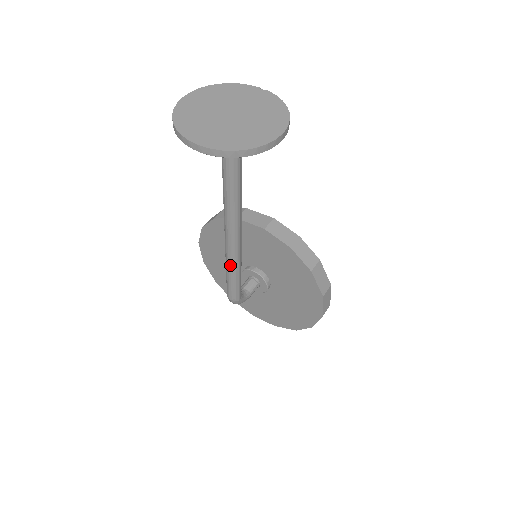
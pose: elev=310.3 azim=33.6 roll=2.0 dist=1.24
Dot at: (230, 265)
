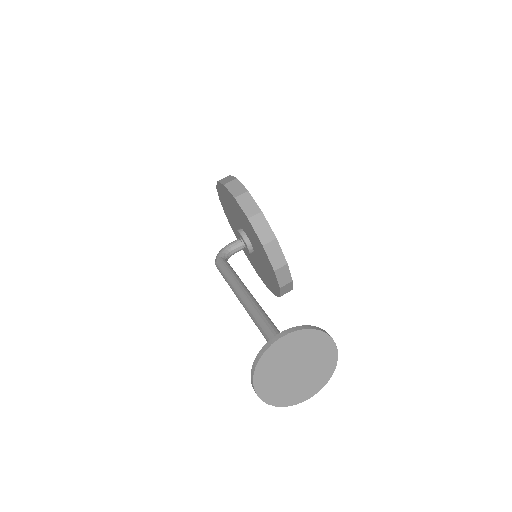
Dot at: occluded
